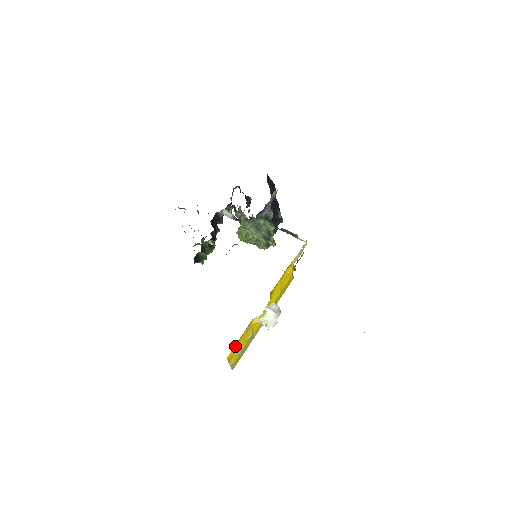
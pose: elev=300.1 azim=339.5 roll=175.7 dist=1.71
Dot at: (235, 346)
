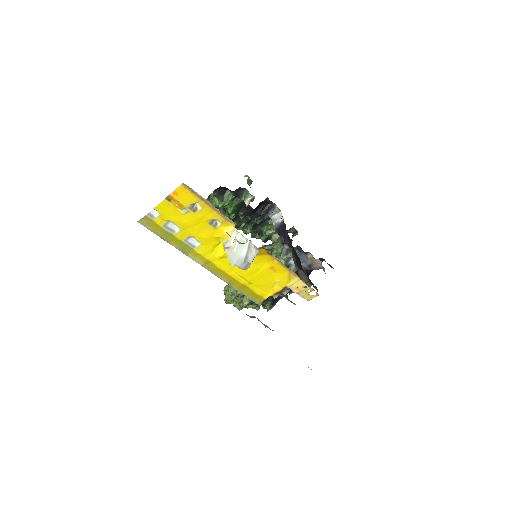
Dot at: (196, 200)
